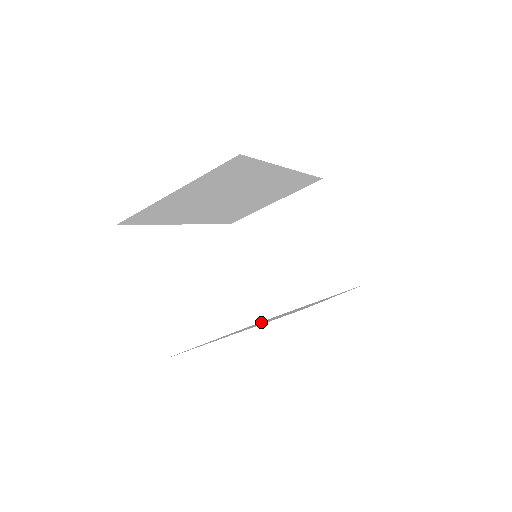
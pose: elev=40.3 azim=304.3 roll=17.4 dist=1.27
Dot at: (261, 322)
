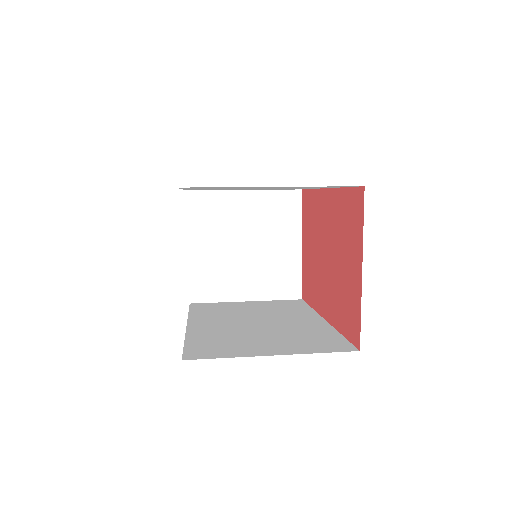
Dot at: (223, 318)
